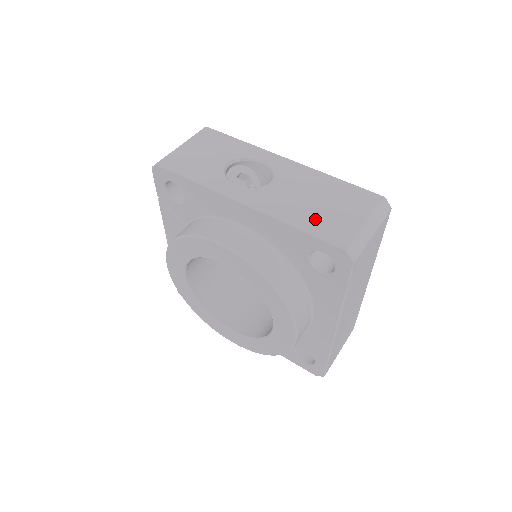
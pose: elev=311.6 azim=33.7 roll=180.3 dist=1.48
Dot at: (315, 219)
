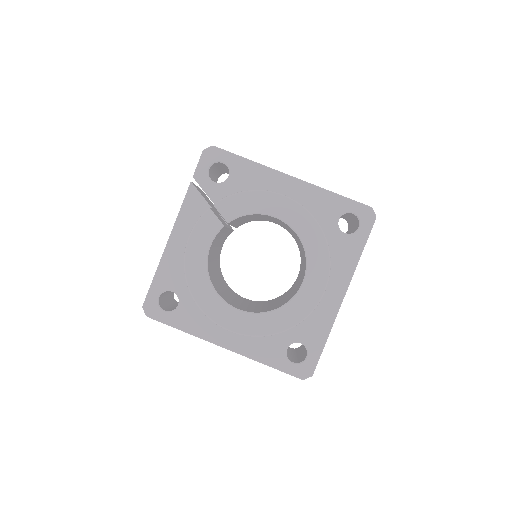
Dot at: occluded
